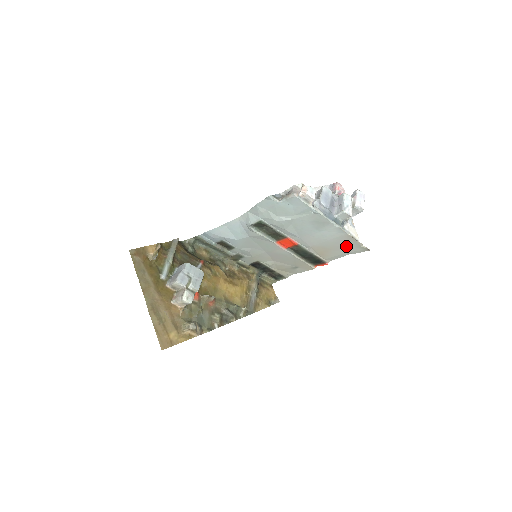
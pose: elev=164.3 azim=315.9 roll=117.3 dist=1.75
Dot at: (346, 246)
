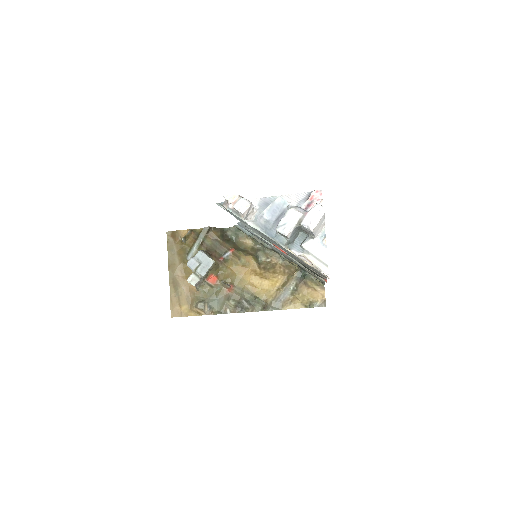
Dot at: occluded
